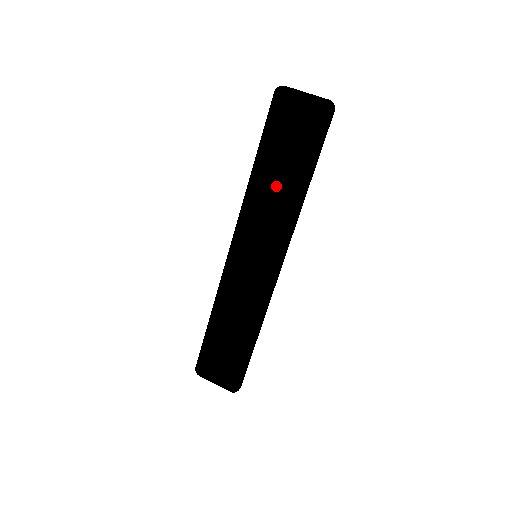
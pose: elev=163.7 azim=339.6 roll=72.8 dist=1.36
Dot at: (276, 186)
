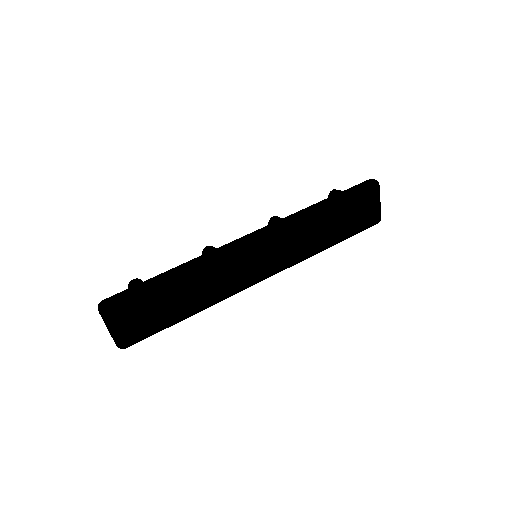
Dot at: (322, 231)
